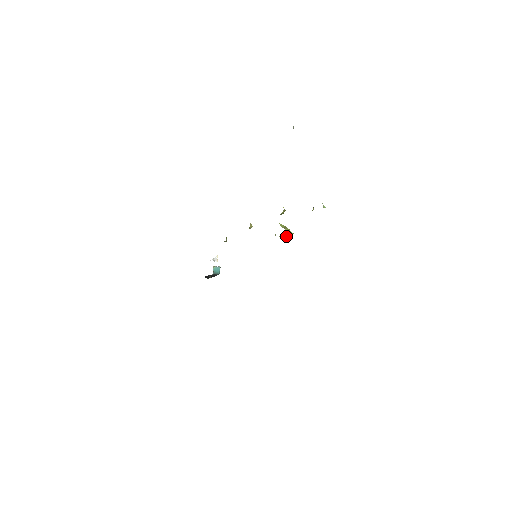
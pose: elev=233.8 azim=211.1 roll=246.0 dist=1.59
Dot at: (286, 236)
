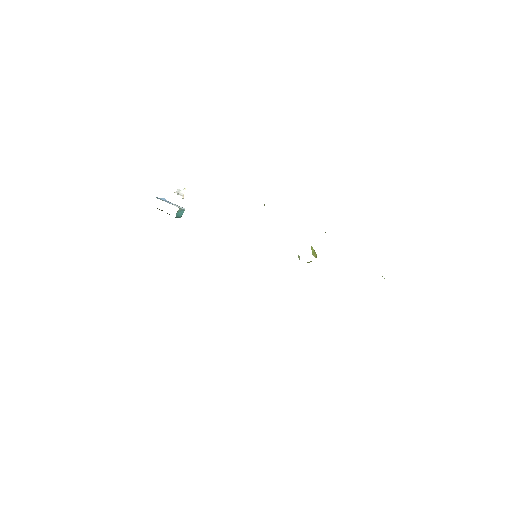
Dot at: occluded
